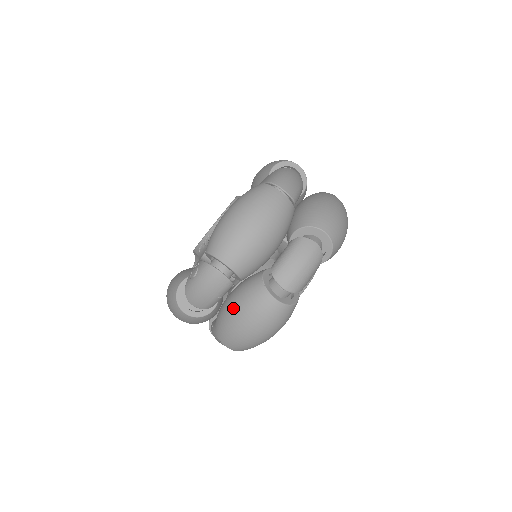
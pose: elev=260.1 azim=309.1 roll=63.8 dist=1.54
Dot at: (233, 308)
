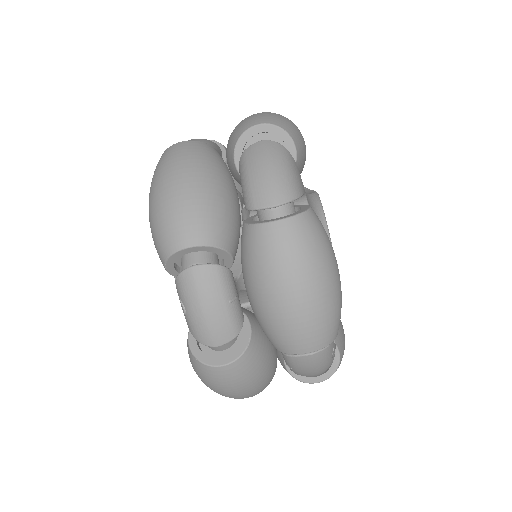
Dot at: (256, 292)
